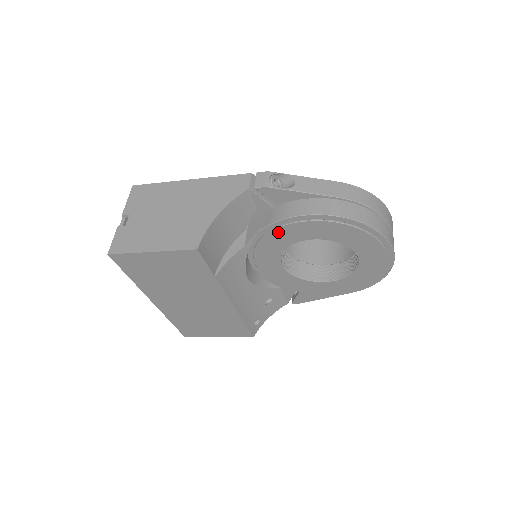
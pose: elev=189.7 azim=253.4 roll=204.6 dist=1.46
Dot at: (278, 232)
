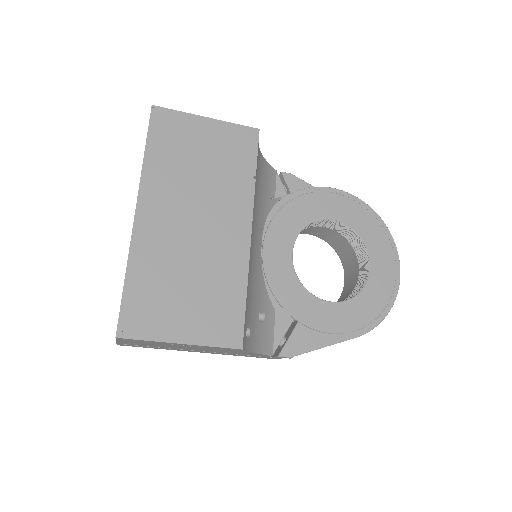
Dot at: (304, 200)
